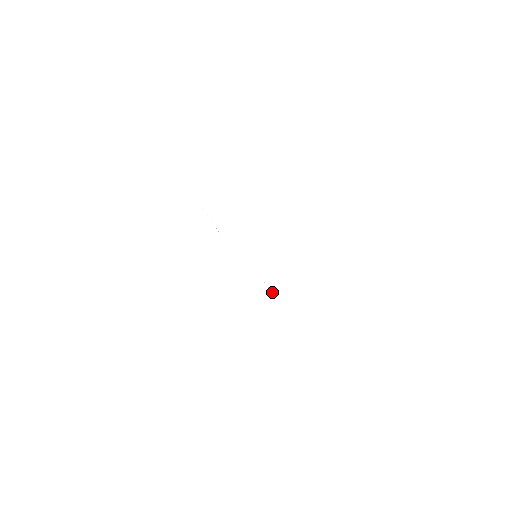
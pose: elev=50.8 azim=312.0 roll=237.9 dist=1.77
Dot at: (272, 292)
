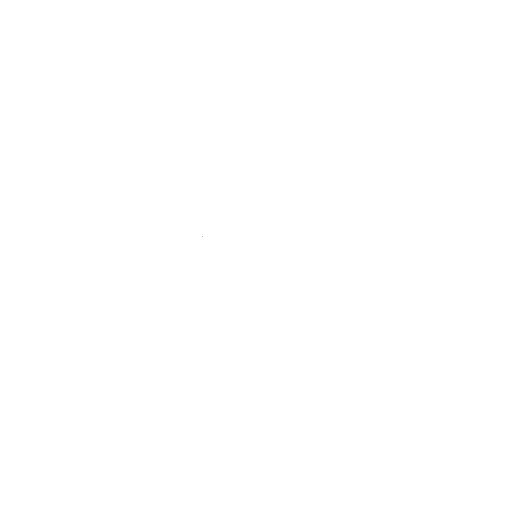
Dot at: occluded
